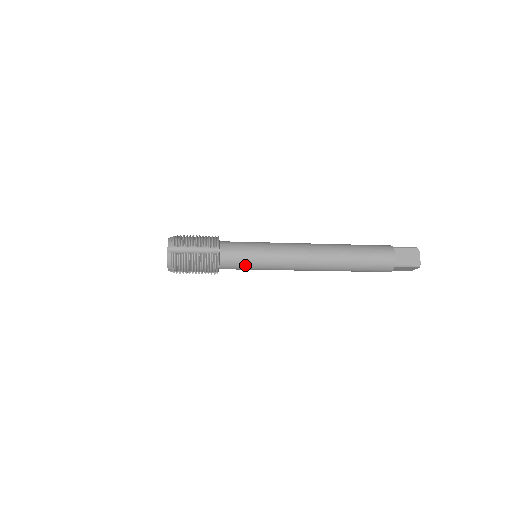
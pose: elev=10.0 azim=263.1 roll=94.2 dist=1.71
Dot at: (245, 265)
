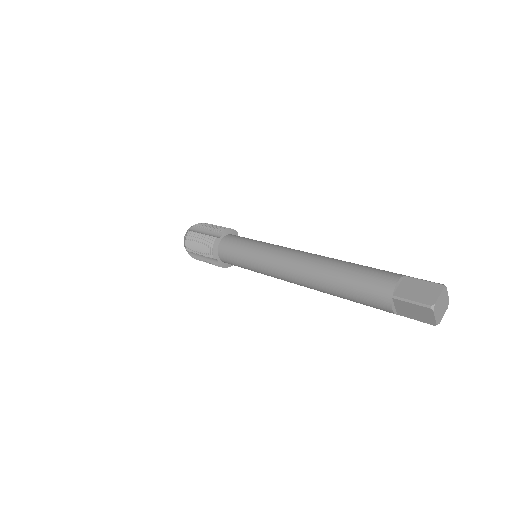
Dot at: occluded
